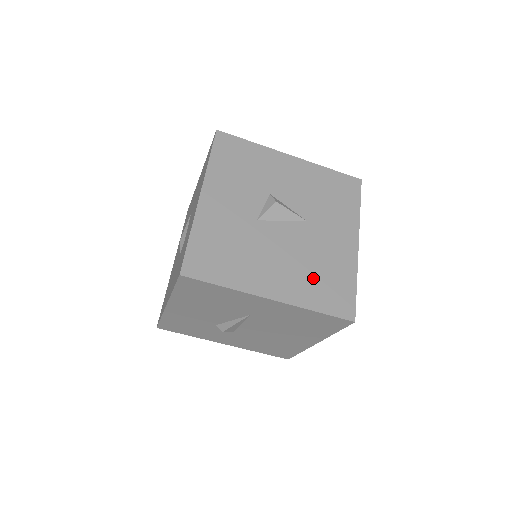
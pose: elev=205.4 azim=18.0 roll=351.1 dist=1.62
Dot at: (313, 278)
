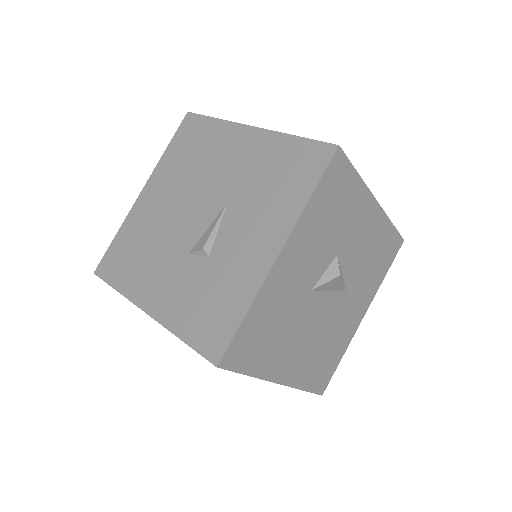
Dot at: (318, 356)
